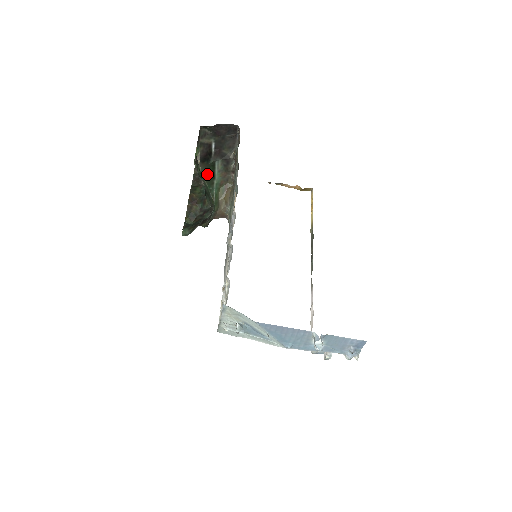
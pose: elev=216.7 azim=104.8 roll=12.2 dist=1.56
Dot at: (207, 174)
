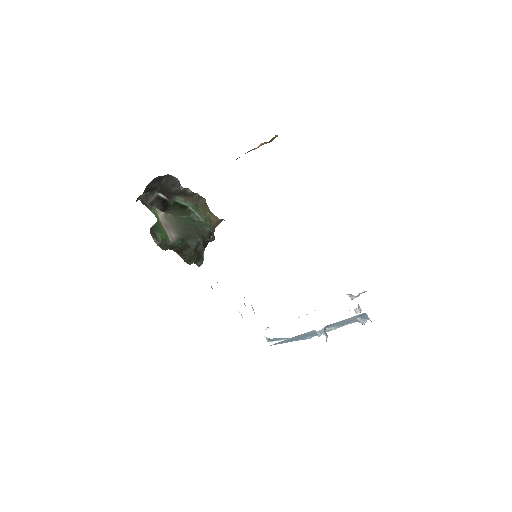
Dot at: (178, 211)
